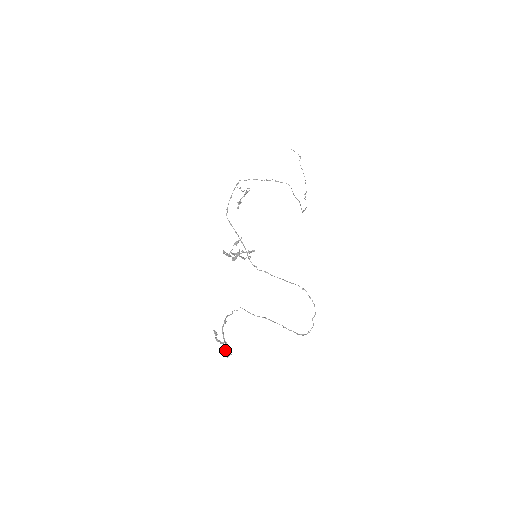
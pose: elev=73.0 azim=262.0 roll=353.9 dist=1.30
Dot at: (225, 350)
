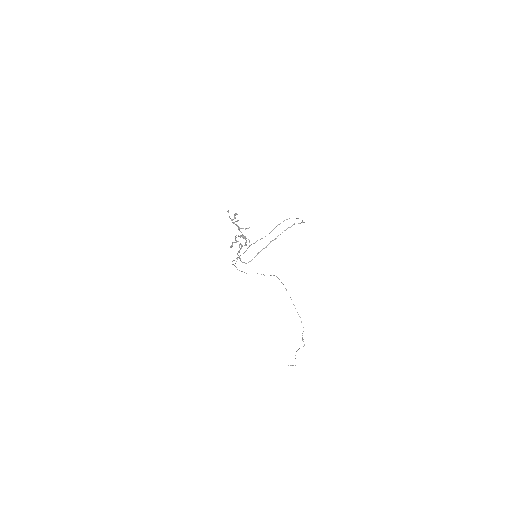
Dot at: (241, 236)
